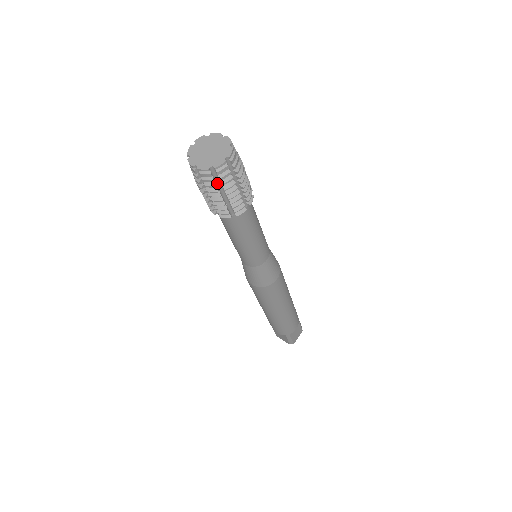
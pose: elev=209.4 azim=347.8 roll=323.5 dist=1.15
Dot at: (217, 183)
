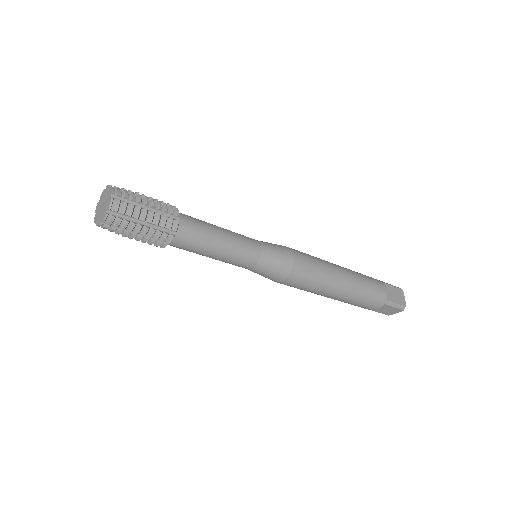
Dot at: (128, 219)
